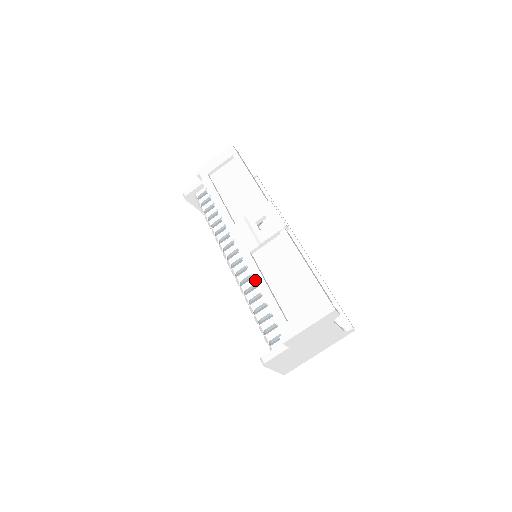
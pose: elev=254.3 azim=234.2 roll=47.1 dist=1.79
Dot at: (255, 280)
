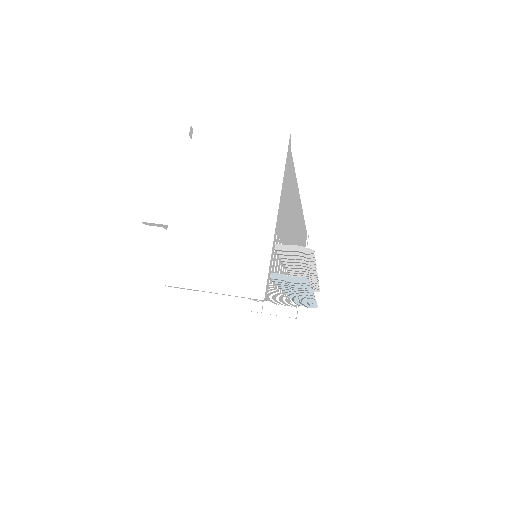
Dot at: occluded
